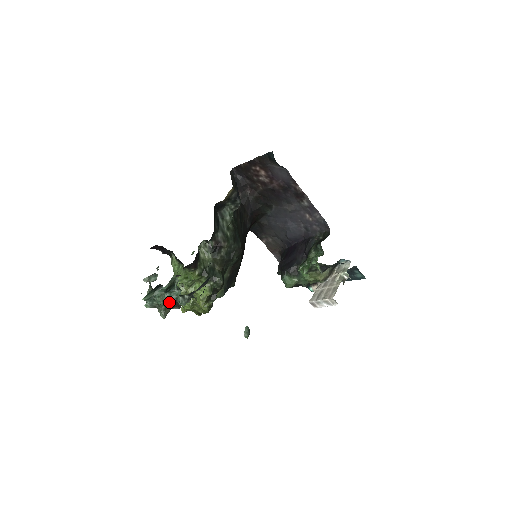
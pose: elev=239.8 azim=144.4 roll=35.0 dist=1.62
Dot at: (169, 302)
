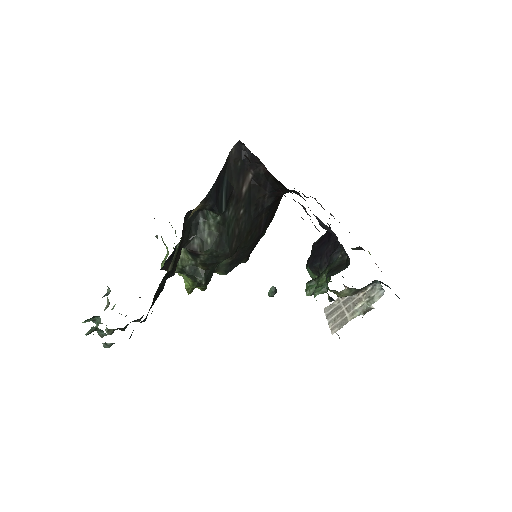
Dot at: (101, 335)
